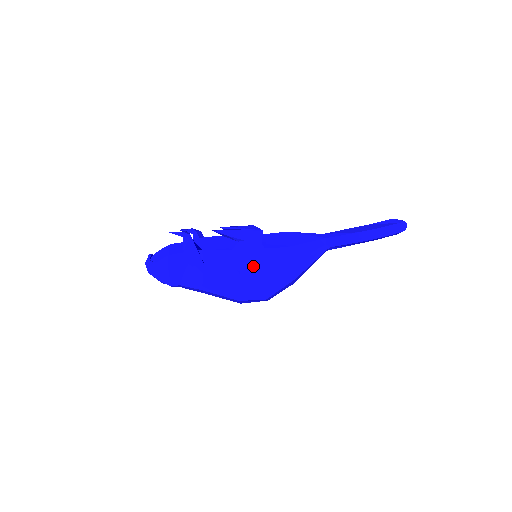
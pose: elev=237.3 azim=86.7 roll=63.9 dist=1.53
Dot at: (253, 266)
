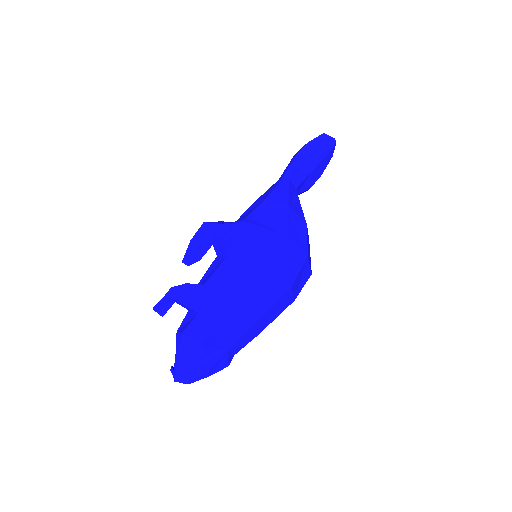
Dot at: (235, 227)
